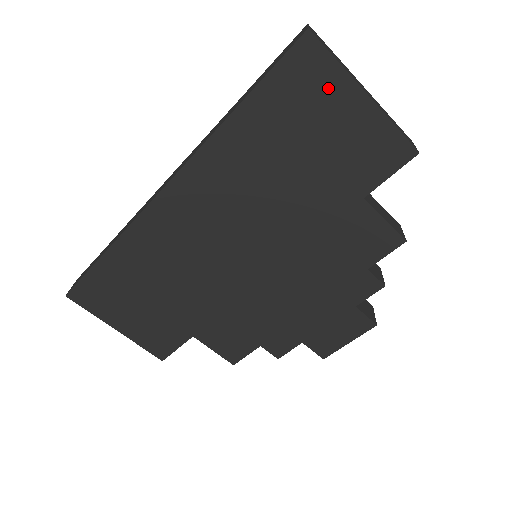
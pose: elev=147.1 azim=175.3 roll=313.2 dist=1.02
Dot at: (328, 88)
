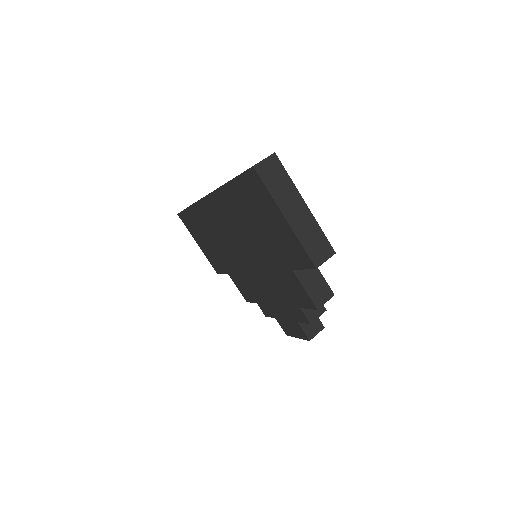
Dot at: (267, 202)
